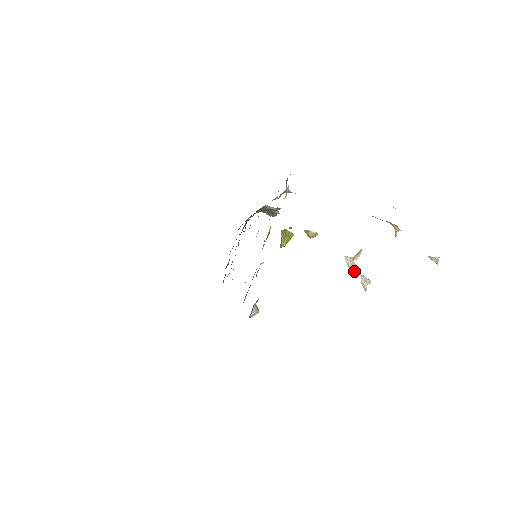
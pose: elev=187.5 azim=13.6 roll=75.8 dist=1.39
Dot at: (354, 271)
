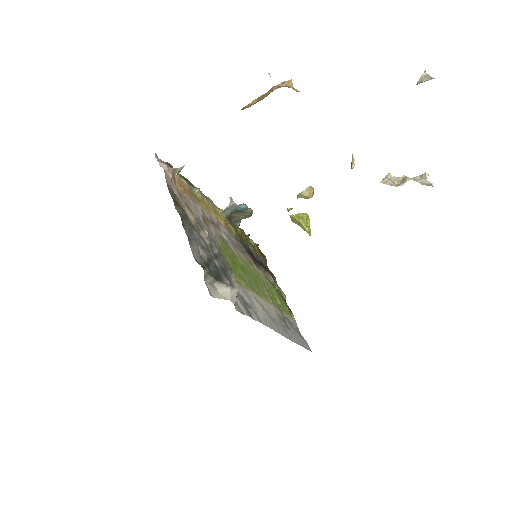
Dot at: (403, 183)
